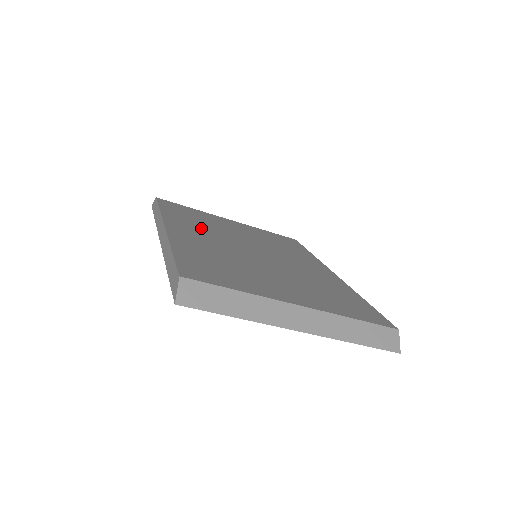
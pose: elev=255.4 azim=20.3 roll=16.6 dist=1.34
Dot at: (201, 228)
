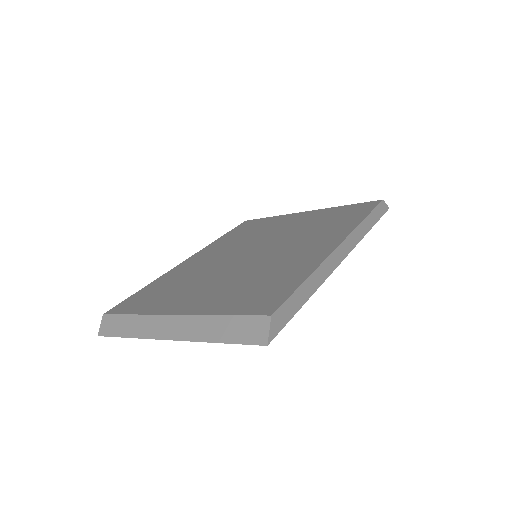
Dot at: (231, 244)
